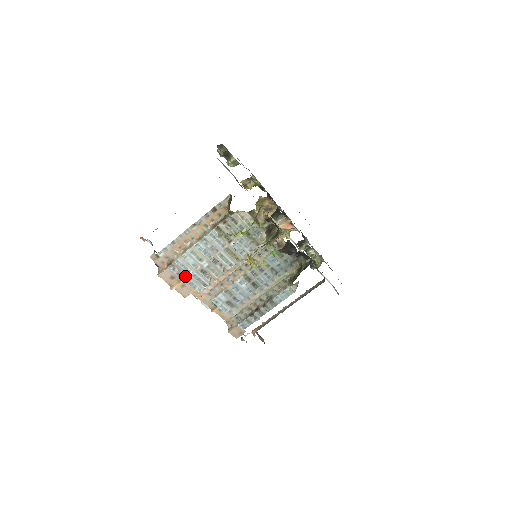
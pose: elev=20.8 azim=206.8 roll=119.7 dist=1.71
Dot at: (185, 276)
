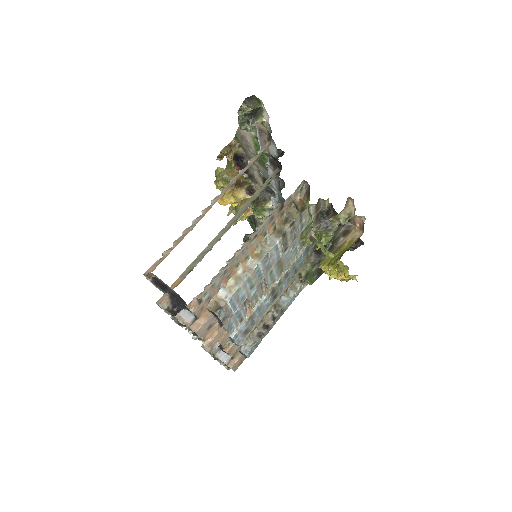
Dot at: (227, 318)
